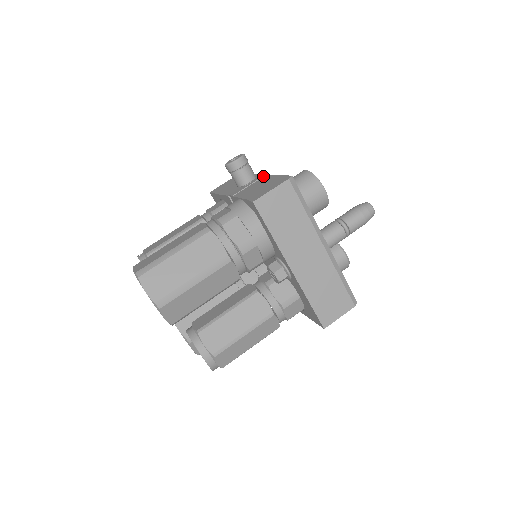
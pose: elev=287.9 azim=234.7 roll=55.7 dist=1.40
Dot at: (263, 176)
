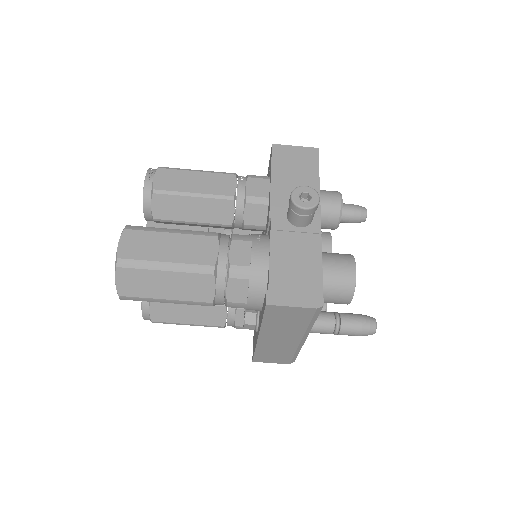
Dot at: (317, 233)
